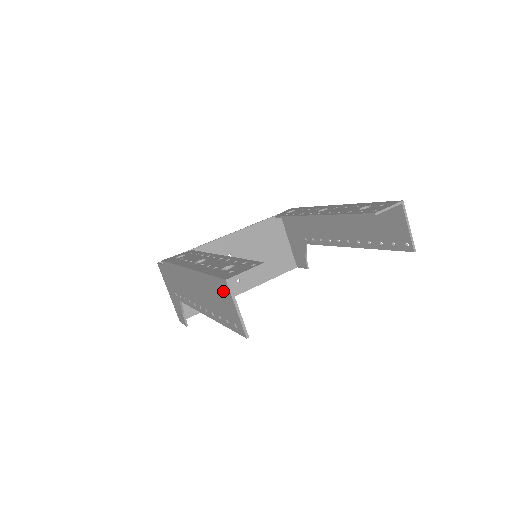
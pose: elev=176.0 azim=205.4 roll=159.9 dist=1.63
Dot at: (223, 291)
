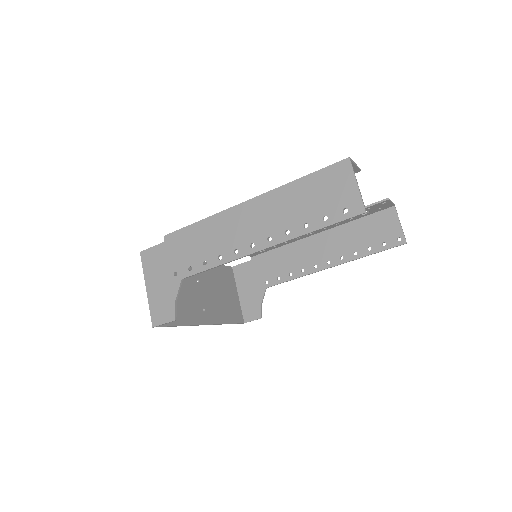
Dot at: (335, 177)
